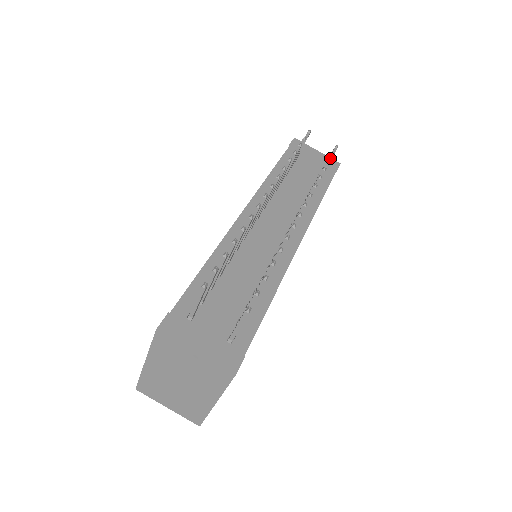
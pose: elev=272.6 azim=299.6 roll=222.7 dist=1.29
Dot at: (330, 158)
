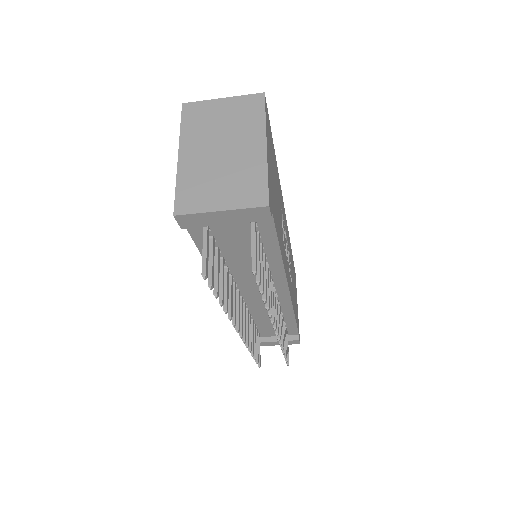
Dot at: (258, 279)
